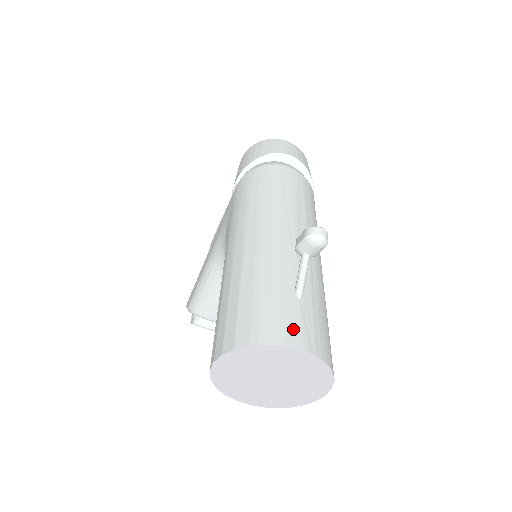
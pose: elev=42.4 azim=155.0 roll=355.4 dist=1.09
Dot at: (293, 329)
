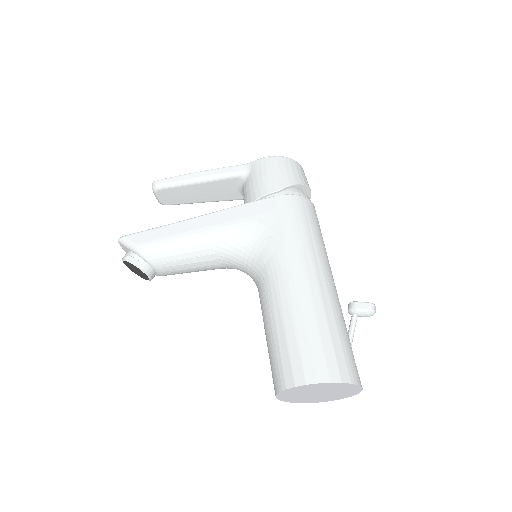
Dot at: occluded
